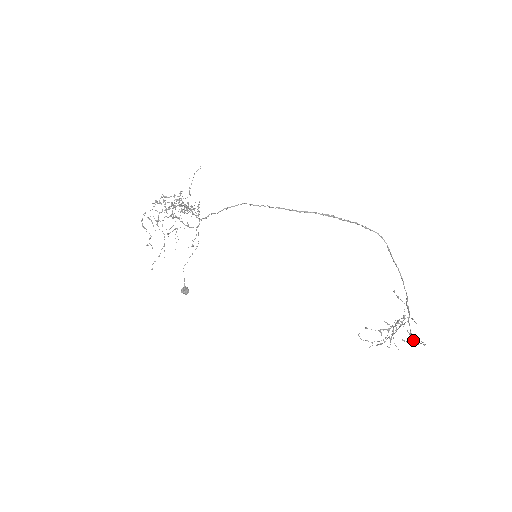
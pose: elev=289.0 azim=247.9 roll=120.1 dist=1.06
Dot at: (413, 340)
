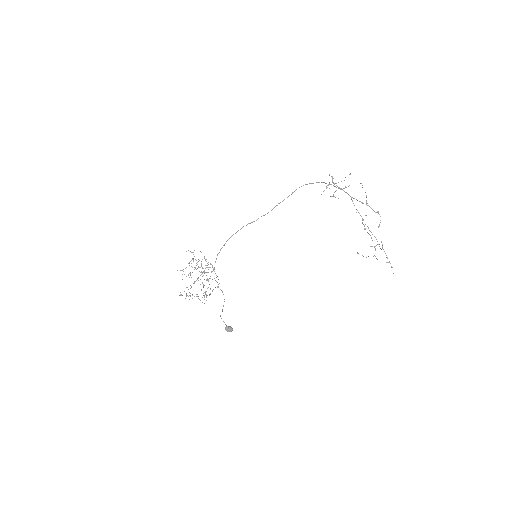
Dot at: occluded
